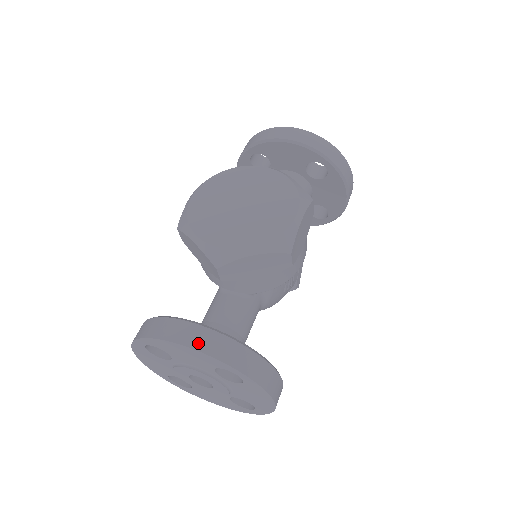
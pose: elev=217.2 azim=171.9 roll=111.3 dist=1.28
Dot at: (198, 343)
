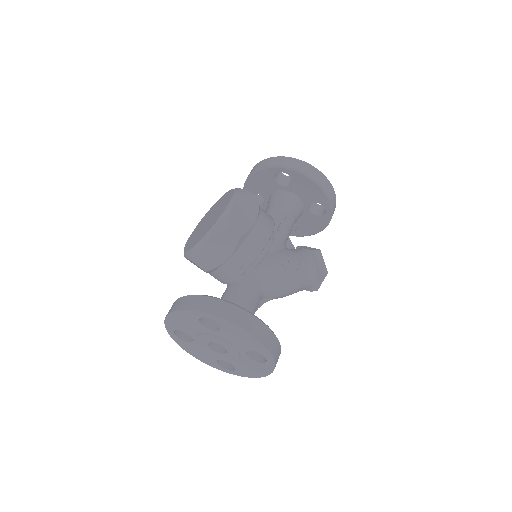
Dot at: (178, 306)
